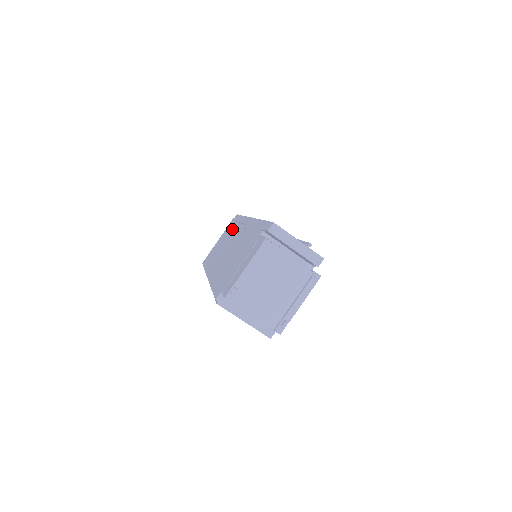
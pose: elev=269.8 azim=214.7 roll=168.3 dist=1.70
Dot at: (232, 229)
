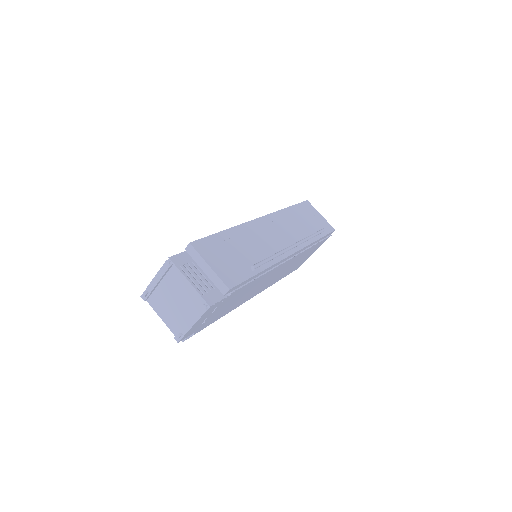
Dot at: occluded
